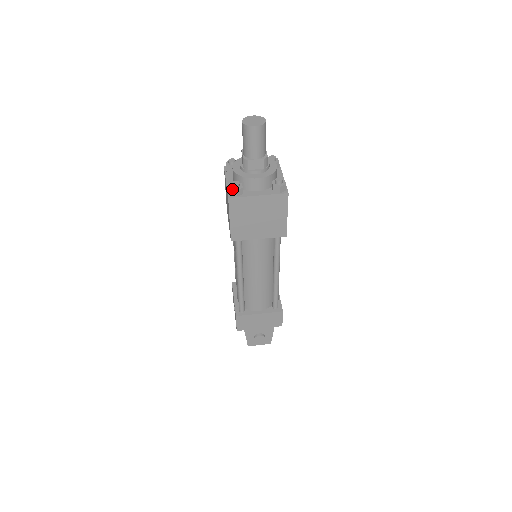
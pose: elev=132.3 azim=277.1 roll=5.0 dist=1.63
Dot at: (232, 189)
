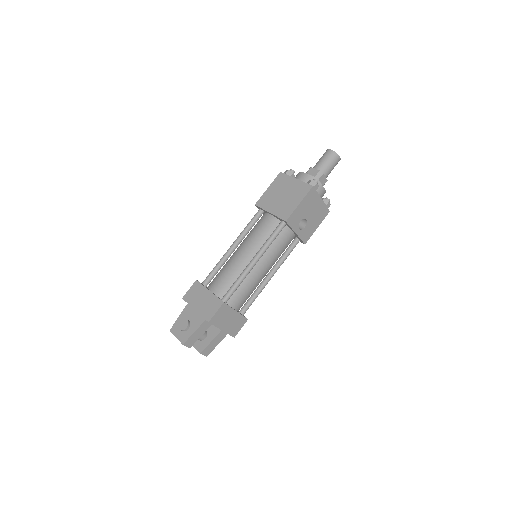
Dot at: (287, 170)
